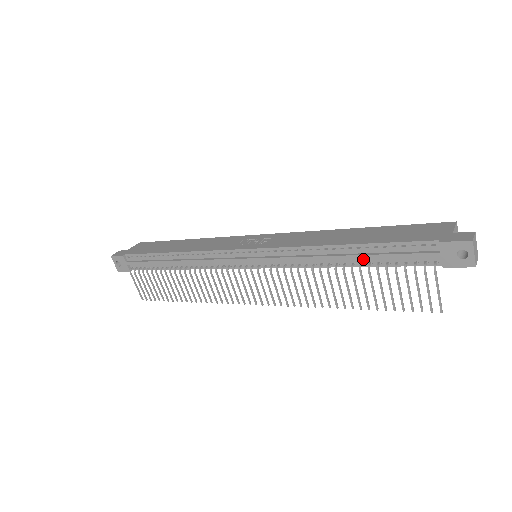
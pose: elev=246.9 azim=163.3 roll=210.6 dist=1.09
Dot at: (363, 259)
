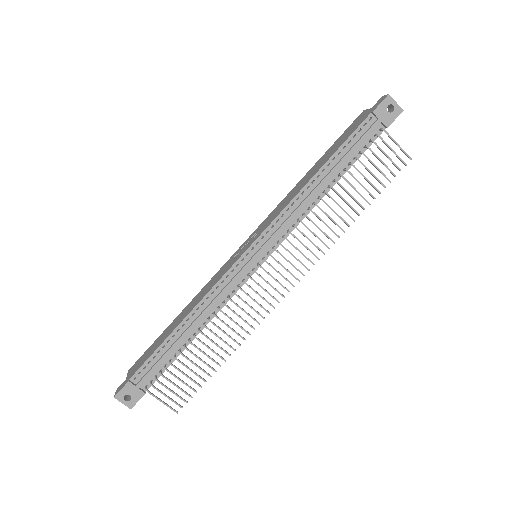
Dot at: (337, 171)
